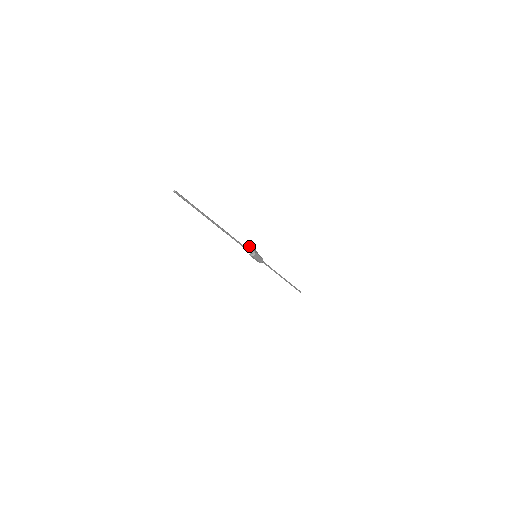
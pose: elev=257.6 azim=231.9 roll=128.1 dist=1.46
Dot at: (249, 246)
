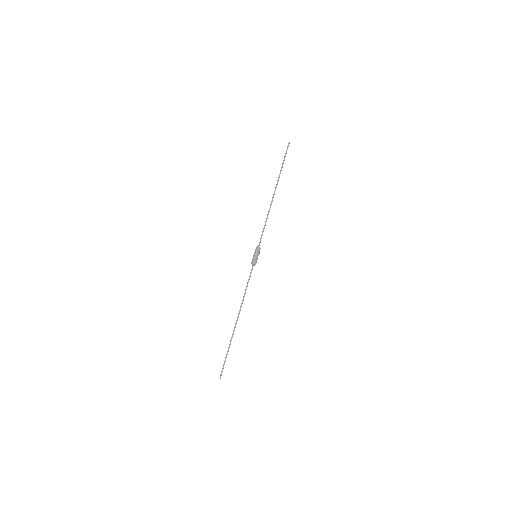
Dot at: occluded
